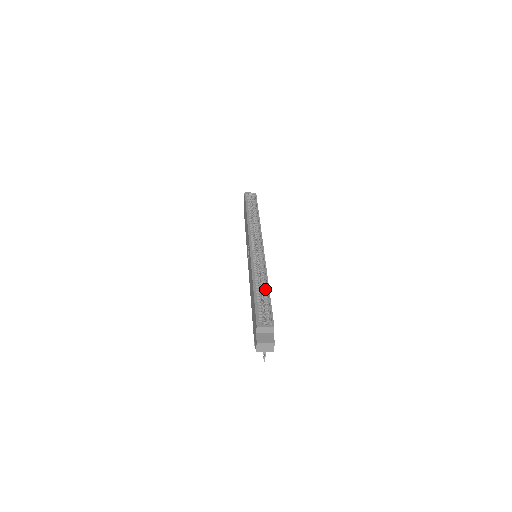
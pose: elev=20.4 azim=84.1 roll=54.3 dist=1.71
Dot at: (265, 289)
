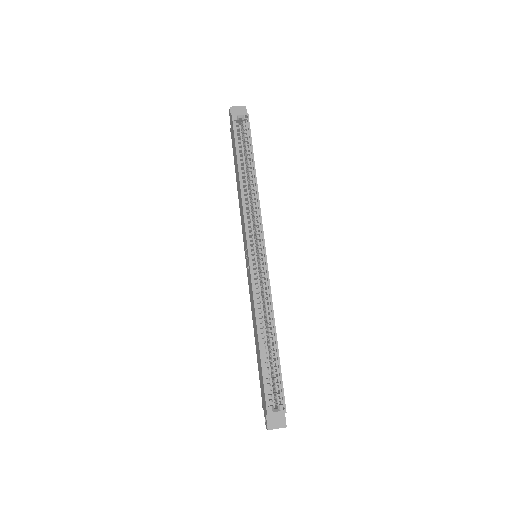
Dot at: (273, 342)
